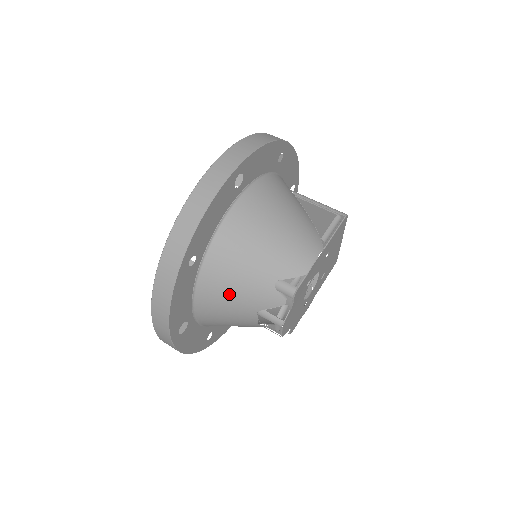
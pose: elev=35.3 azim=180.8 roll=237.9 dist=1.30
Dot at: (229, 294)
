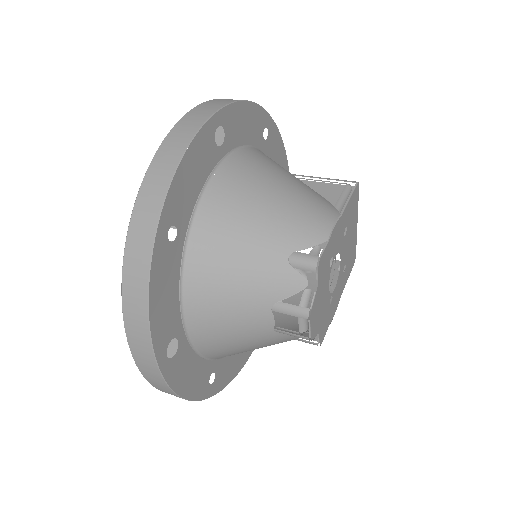
Dot at: (229, 284)
